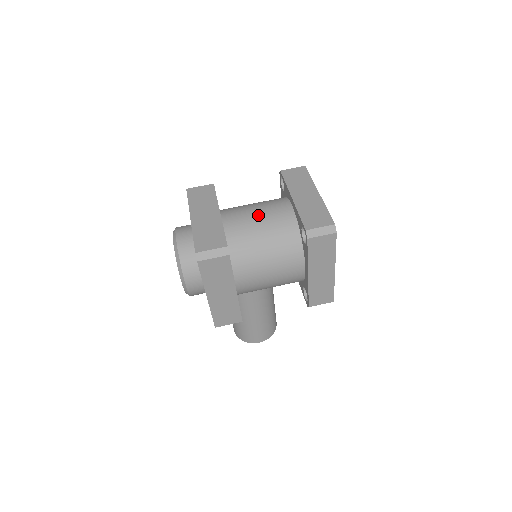
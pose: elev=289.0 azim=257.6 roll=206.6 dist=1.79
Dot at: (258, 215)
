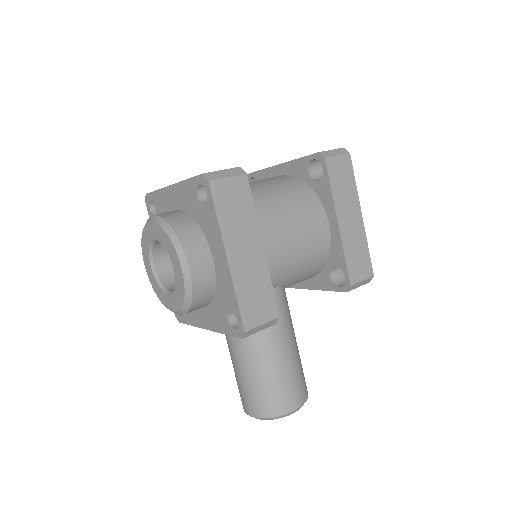
Dot at: (249, 182)
